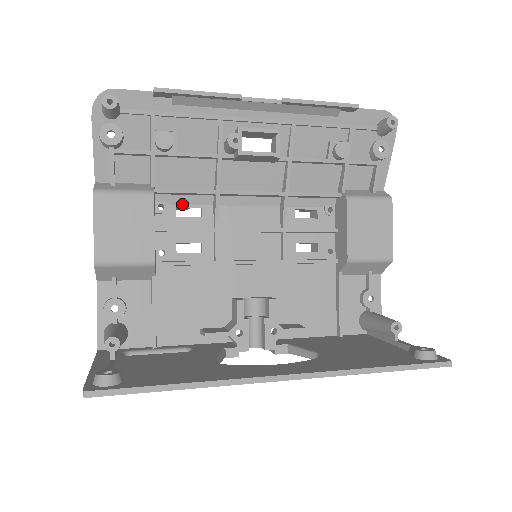
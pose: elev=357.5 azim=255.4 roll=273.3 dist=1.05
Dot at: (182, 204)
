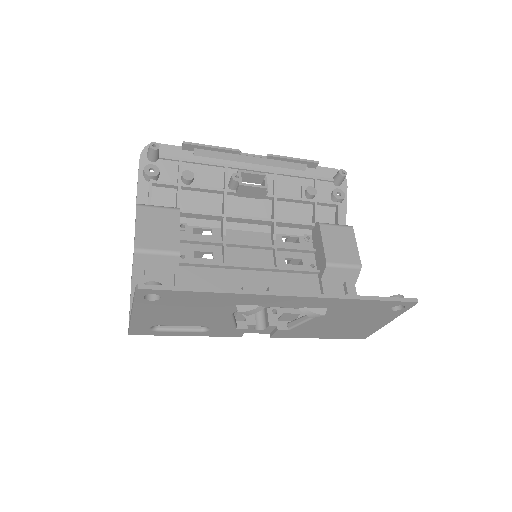
Dot at: (198, 226)
